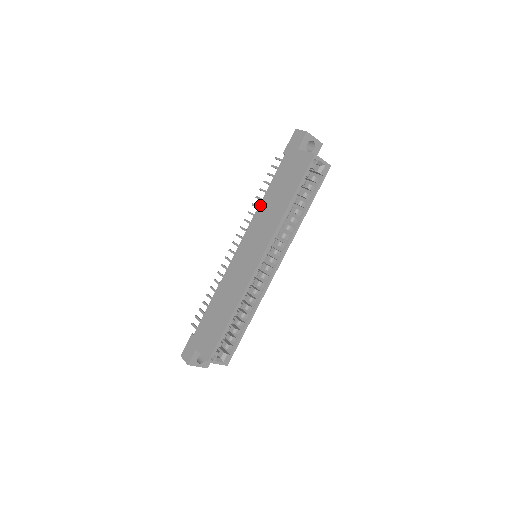
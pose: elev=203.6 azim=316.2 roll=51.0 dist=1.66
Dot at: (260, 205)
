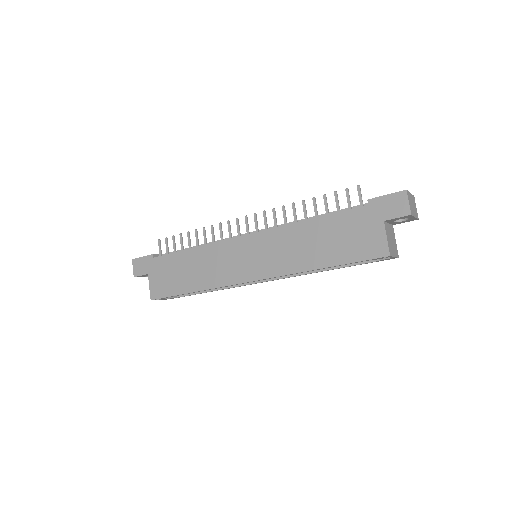
Dot at: (297, 224)
